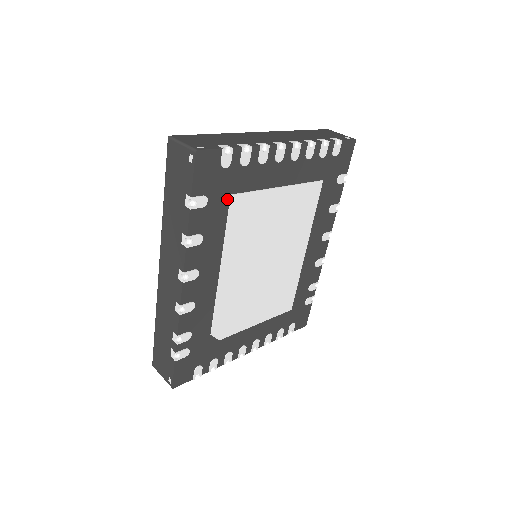
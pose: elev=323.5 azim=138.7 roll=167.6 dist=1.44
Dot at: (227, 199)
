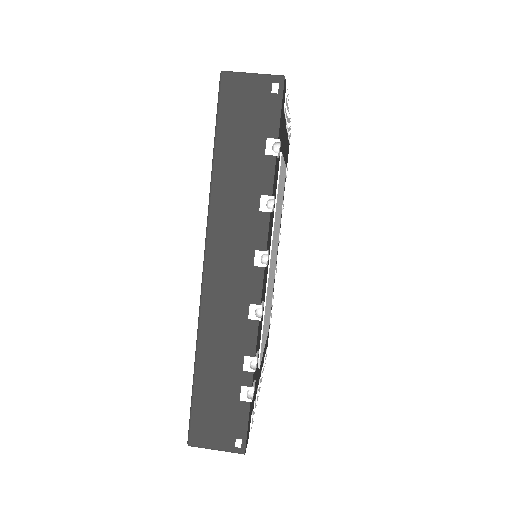
Dot at: (279, 157)
